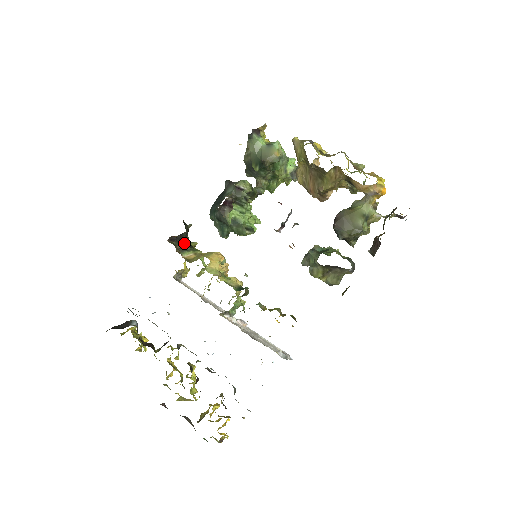
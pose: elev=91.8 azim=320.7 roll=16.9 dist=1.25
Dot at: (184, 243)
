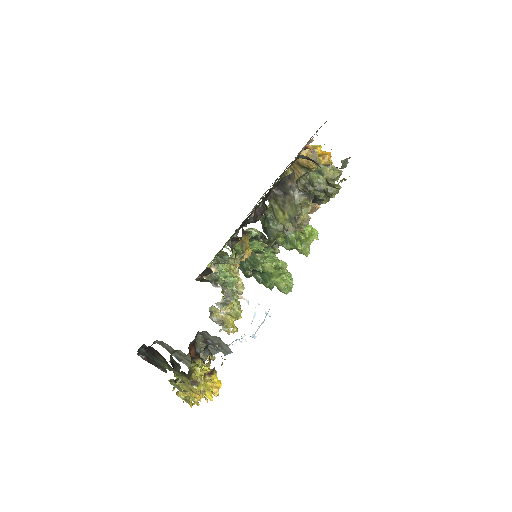
Dot at: occluded
